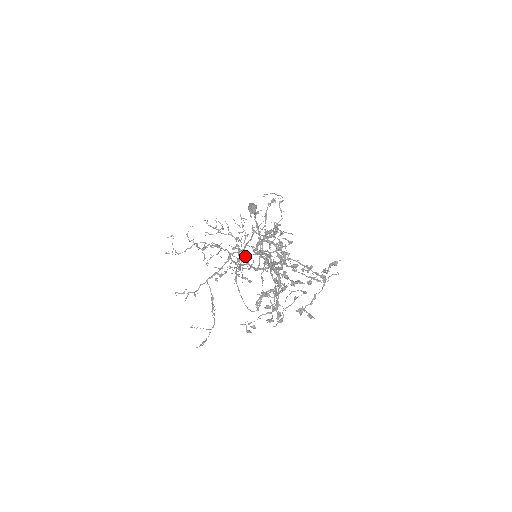
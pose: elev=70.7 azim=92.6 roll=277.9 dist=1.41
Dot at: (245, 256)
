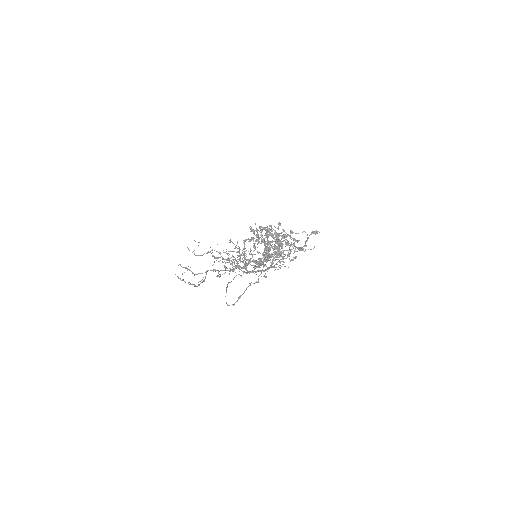
Dot at: (246, 265)
